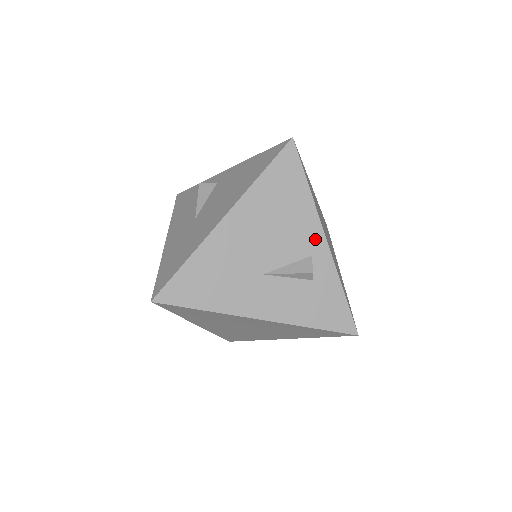
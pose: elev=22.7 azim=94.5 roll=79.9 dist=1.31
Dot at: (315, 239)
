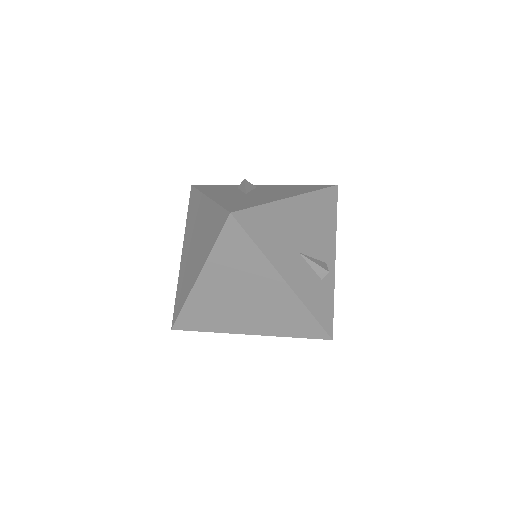
Dot at: (330, 254)
